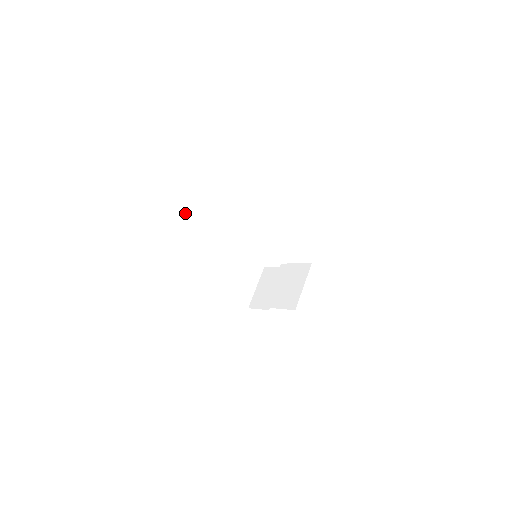
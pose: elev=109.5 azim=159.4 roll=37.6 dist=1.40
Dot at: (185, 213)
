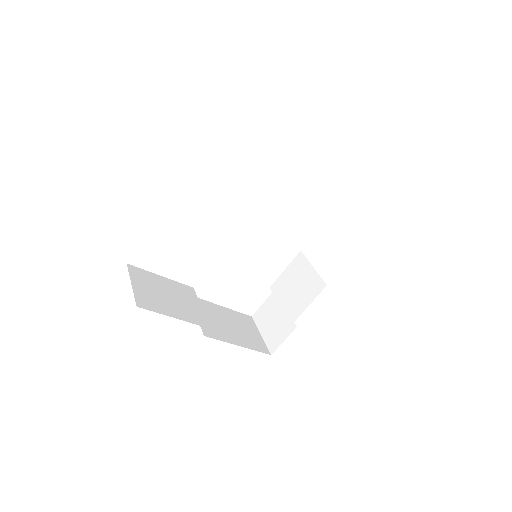
Dot at: (152, 273)
